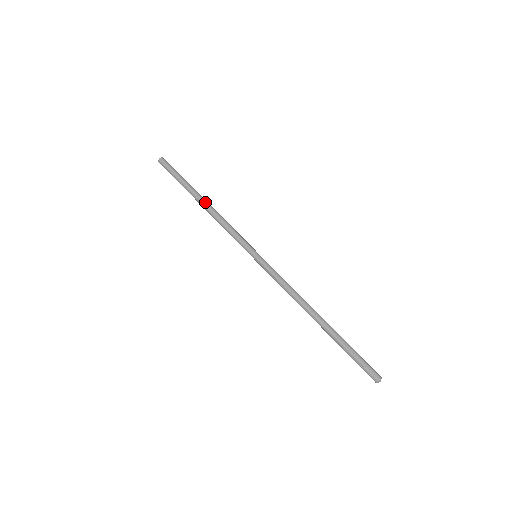
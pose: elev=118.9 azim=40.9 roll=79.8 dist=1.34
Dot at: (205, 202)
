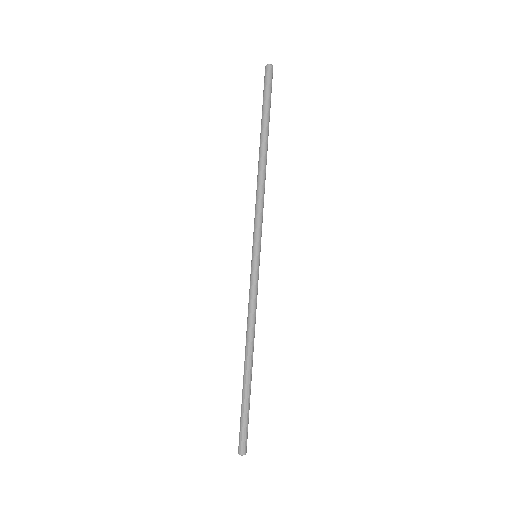
Dot at: (265, 158)
